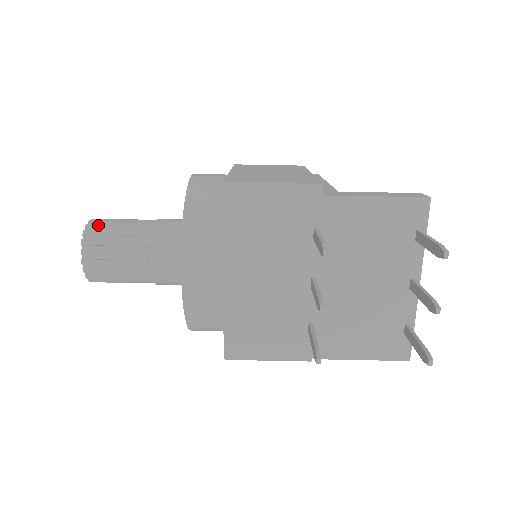
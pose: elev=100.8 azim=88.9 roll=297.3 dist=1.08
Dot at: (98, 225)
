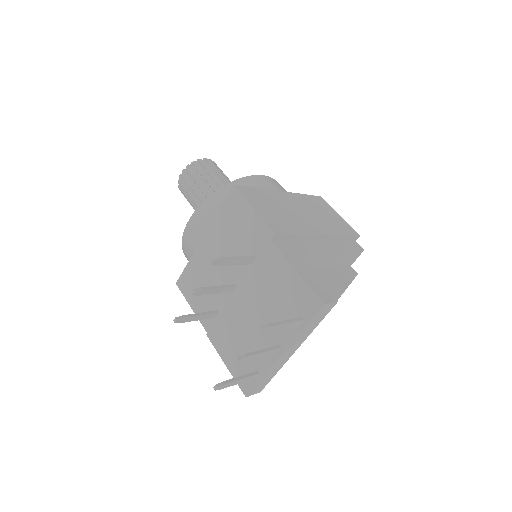
Dot at: (204, 164)
